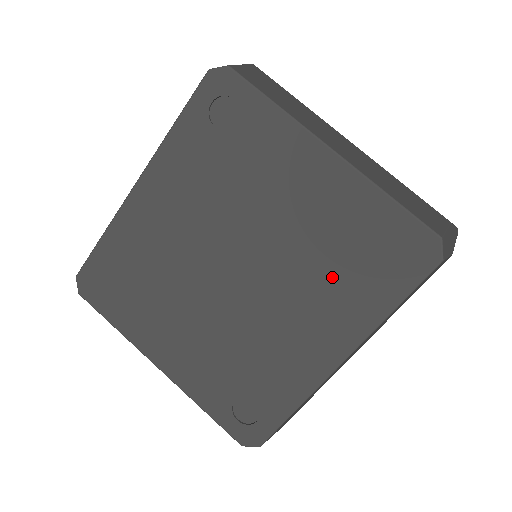
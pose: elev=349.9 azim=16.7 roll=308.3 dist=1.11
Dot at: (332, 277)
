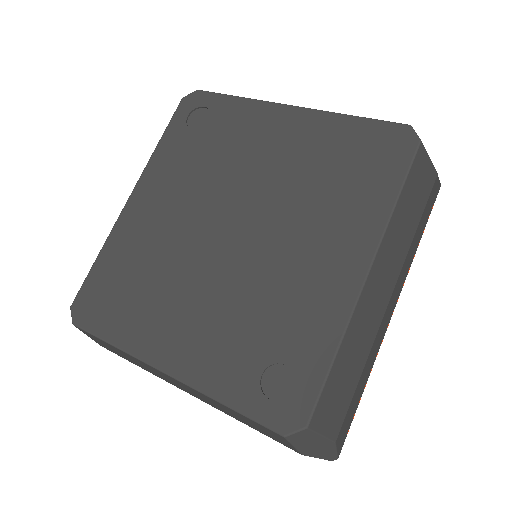
Dot at: (326, 196)
